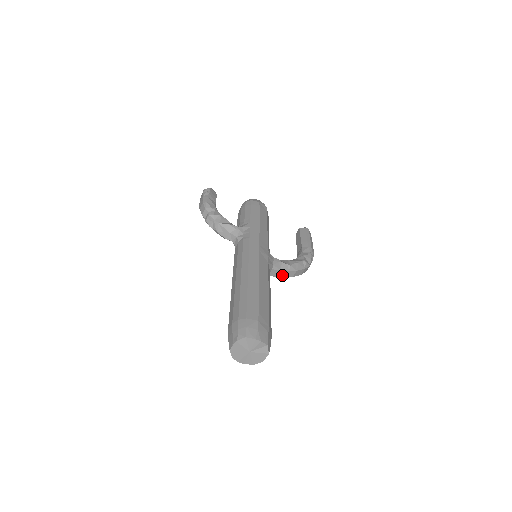
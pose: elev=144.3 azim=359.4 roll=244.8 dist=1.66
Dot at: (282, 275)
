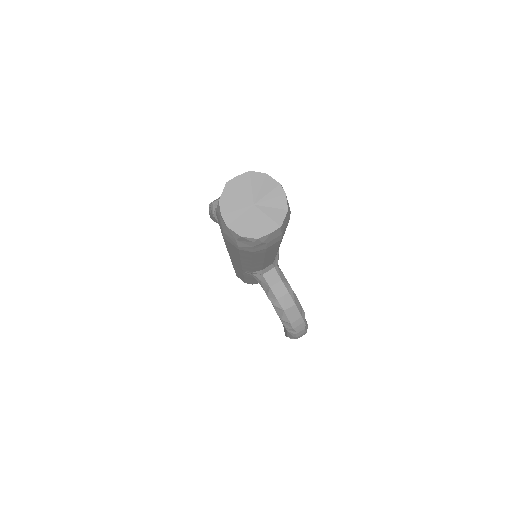
Dot at: (277, 292)
